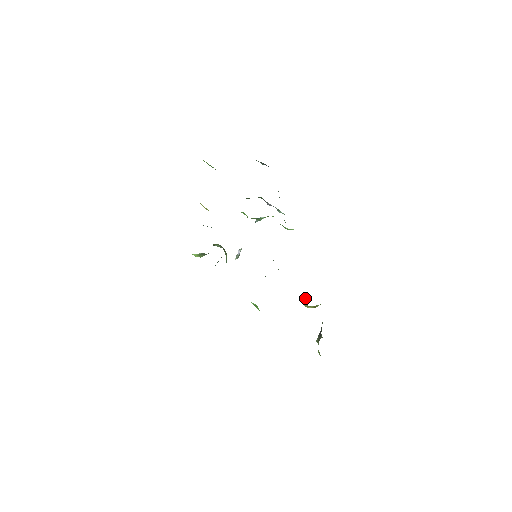
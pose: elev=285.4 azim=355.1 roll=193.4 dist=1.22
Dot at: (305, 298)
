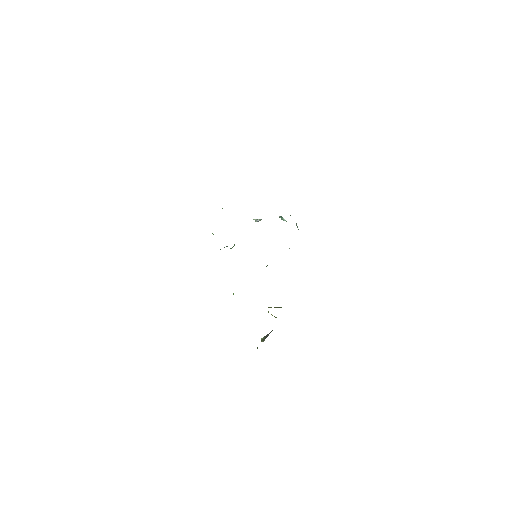
Dot at: (271, 307)
